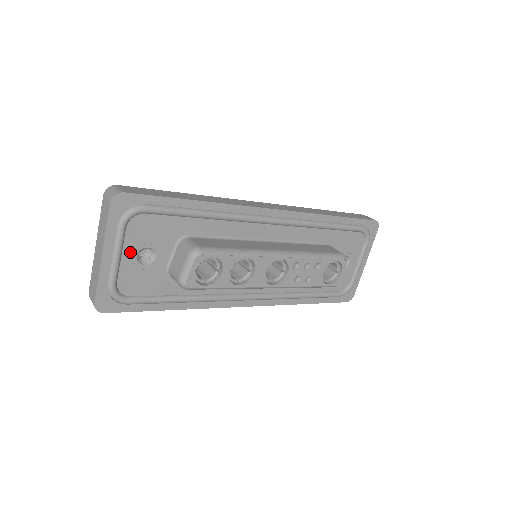
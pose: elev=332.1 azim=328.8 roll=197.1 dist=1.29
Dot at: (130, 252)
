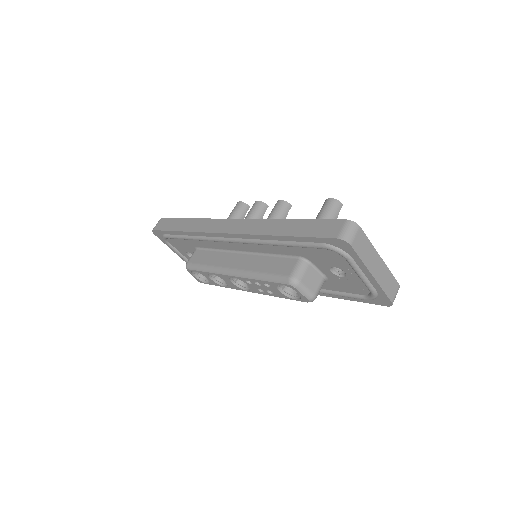
Dot at: (184, 253)
